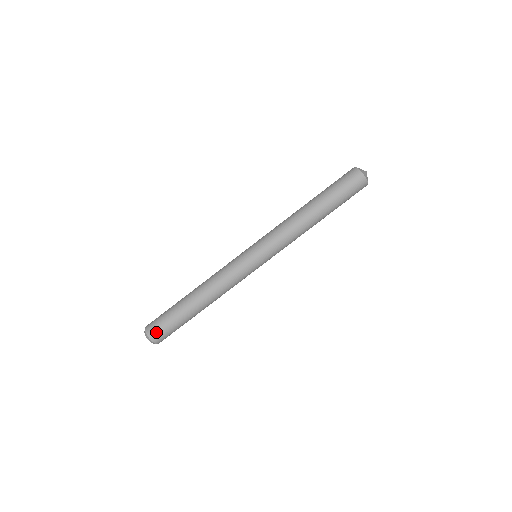
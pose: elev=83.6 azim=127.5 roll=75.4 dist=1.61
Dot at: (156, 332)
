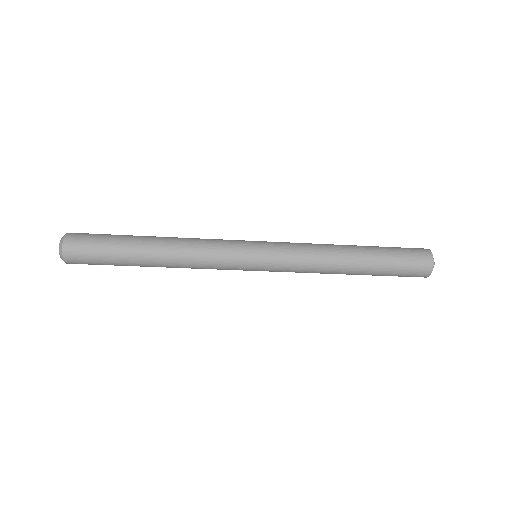
Dot at: (76, 249)
